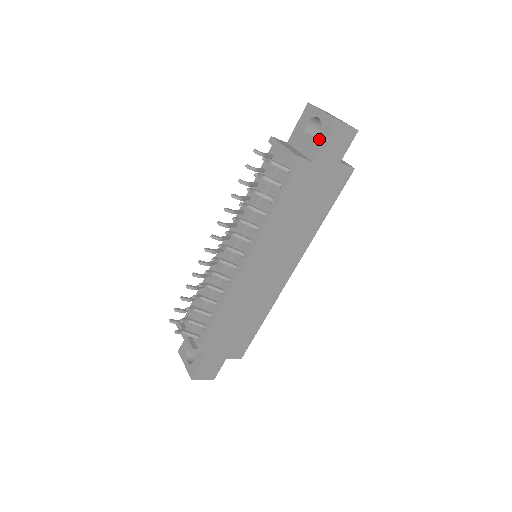
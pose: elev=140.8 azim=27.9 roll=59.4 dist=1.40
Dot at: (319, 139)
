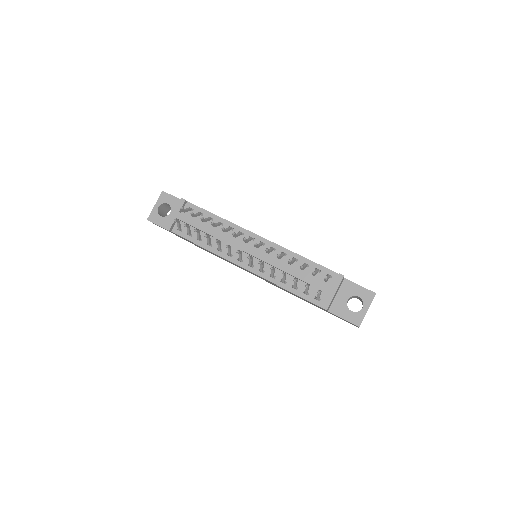
Dot at: (345, 313)
